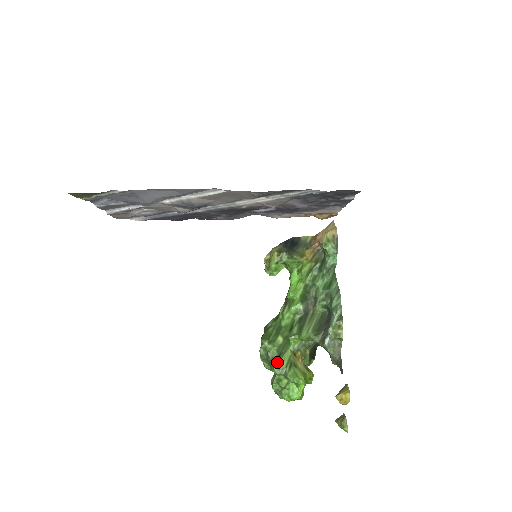
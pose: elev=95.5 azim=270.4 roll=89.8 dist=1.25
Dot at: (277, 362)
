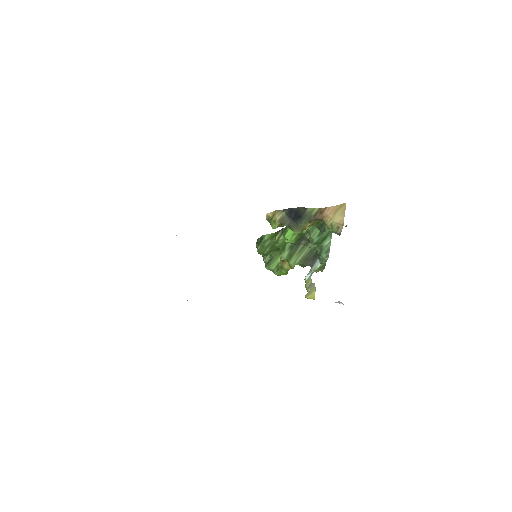
Dot at: (268, 266)
